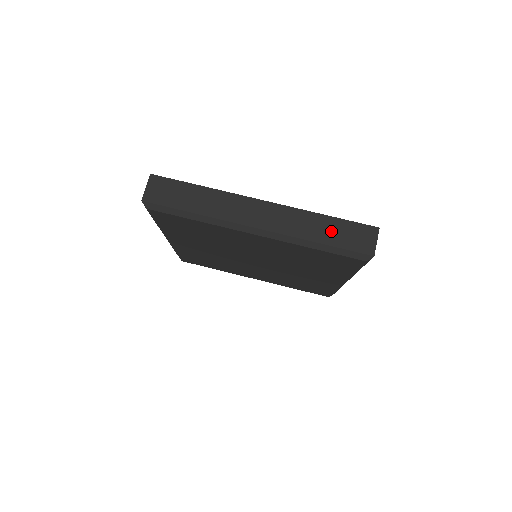
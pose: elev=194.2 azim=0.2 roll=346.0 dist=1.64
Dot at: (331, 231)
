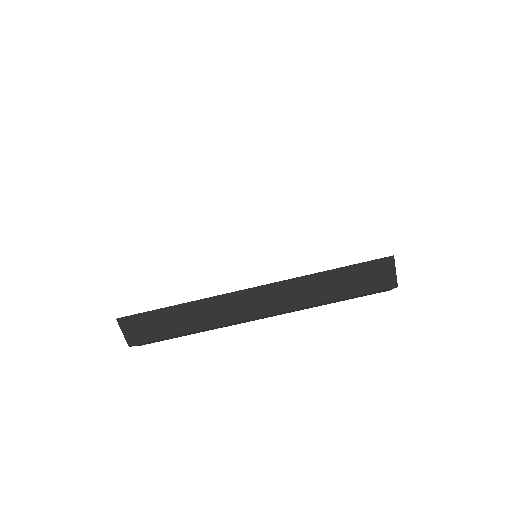
Dot at: (341, 284)
